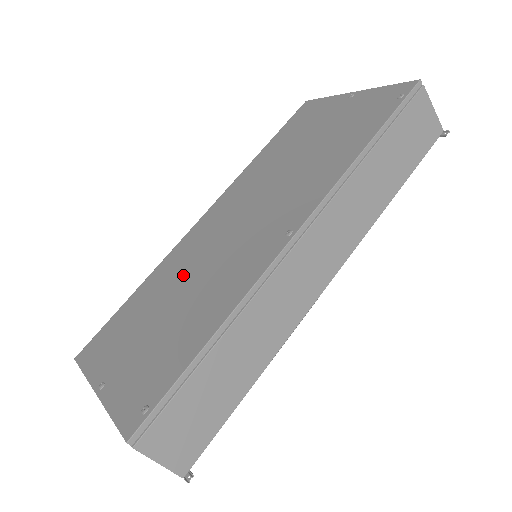
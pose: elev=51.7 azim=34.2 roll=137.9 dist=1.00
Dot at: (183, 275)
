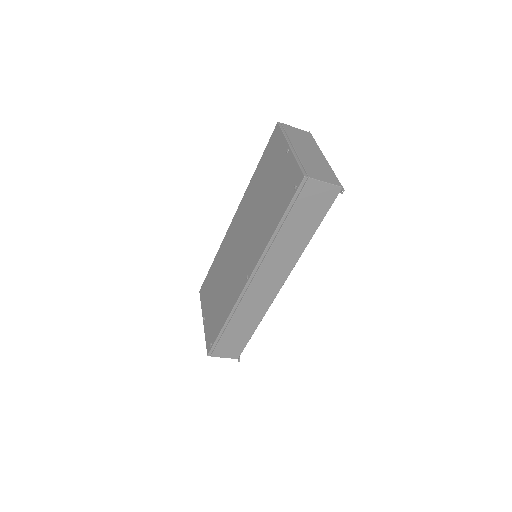
Dot at: (224, 268)
